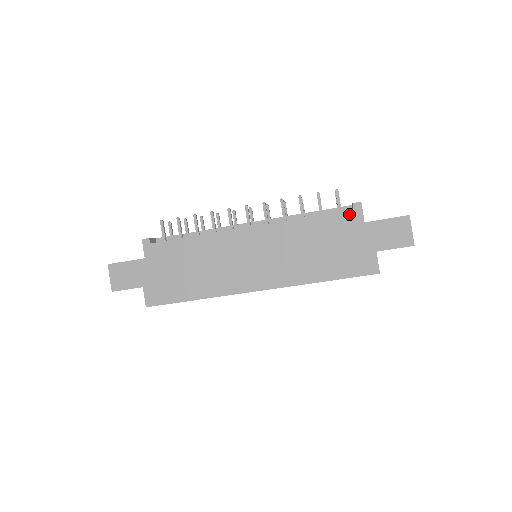
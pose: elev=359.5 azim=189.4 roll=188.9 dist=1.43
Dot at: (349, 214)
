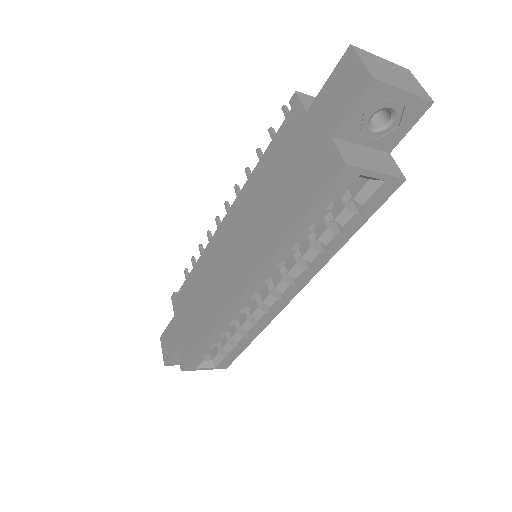
Dot at: (289, 119)
